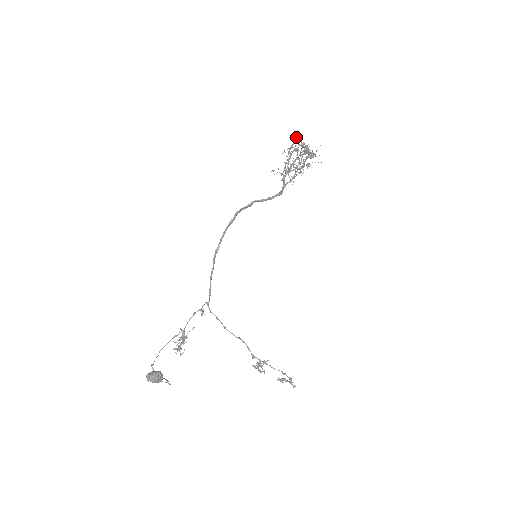
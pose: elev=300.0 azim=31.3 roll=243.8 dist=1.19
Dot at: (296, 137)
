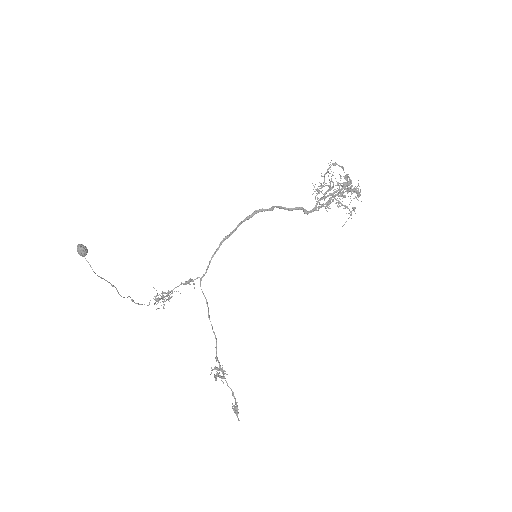
Dot at: (339, 166)
